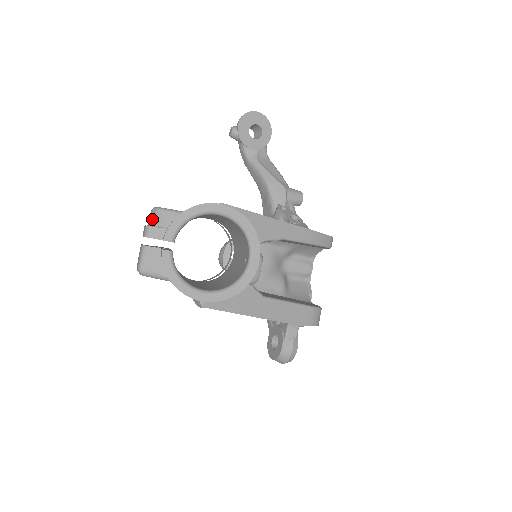
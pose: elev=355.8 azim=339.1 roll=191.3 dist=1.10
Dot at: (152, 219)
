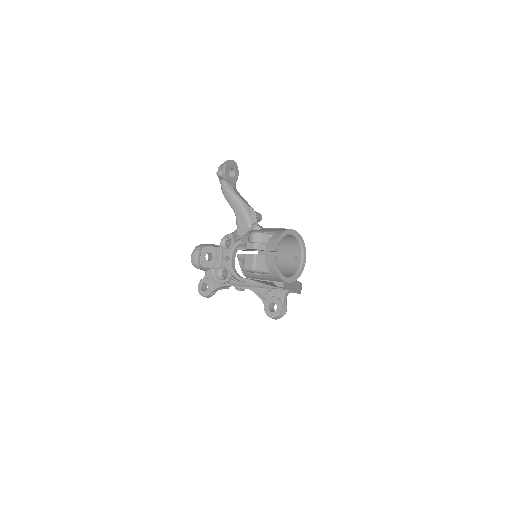
Dot at: (257, 239)
